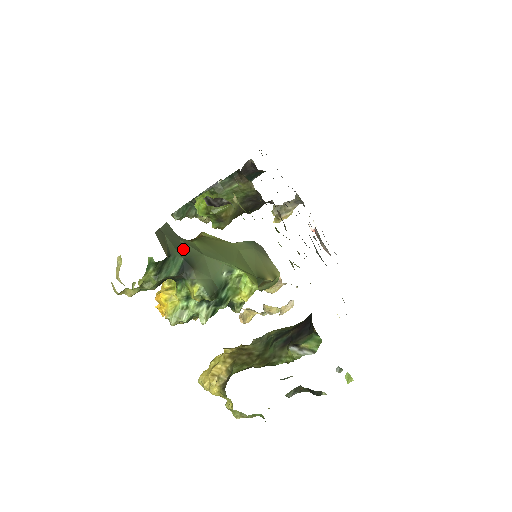
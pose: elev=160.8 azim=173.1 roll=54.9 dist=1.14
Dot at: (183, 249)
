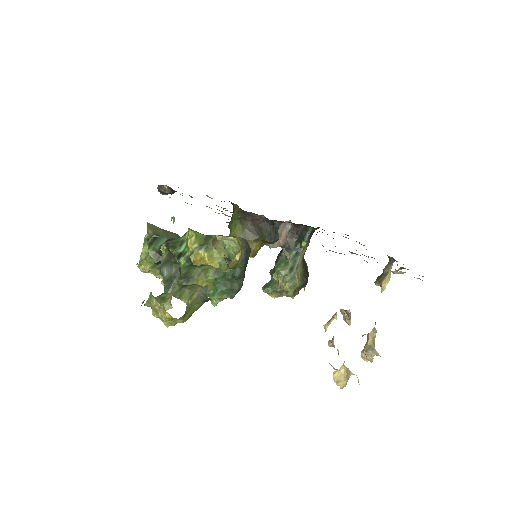
Dot at: occluded
